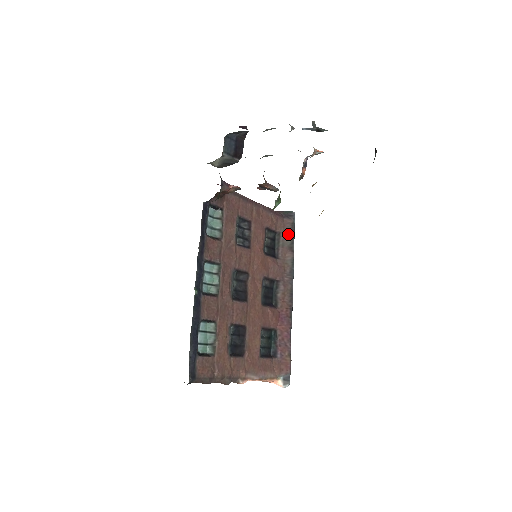
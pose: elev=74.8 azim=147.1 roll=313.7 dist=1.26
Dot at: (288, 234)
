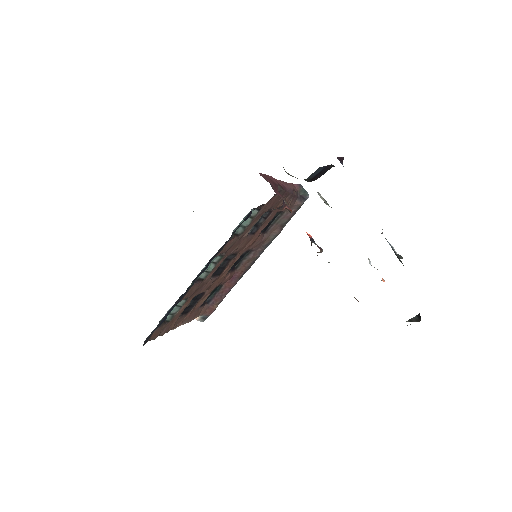
Dot at: (289, 214)
